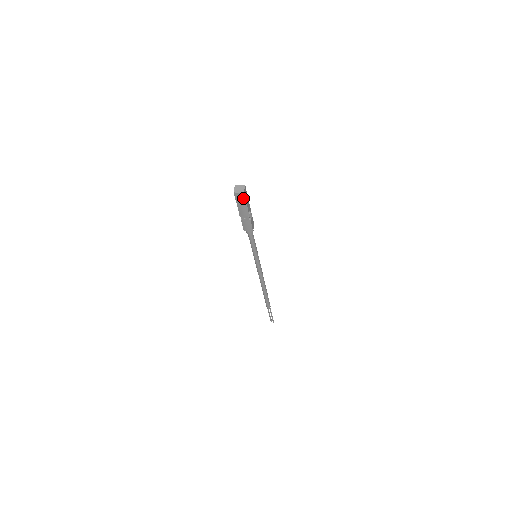
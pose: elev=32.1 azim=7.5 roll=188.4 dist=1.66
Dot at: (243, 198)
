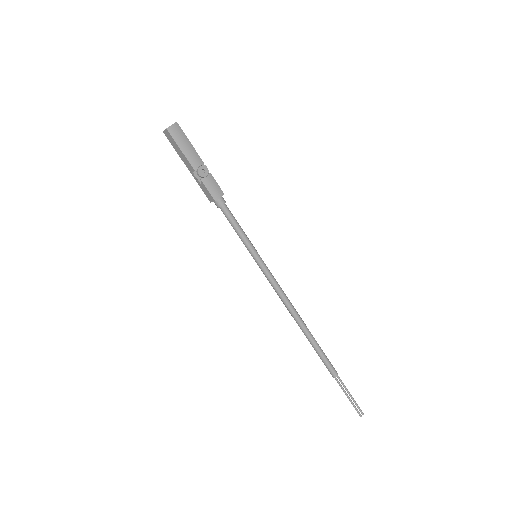
Dot at: (181, 133)
